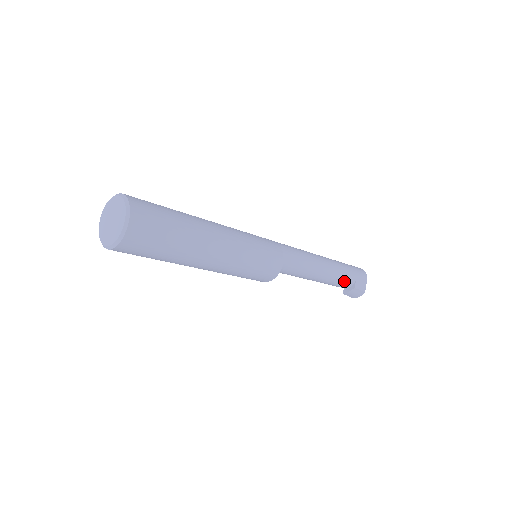
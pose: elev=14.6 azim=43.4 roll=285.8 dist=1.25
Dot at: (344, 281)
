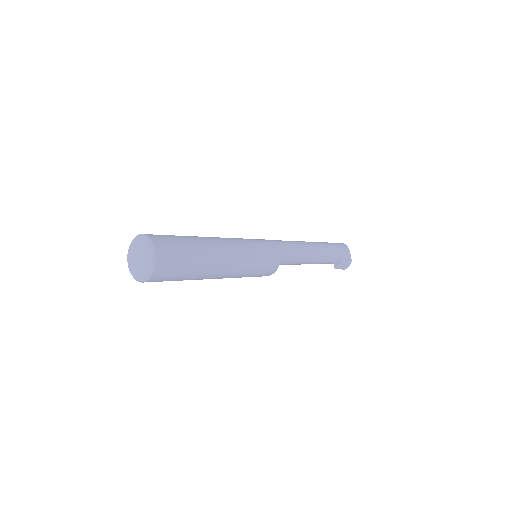
Dot at: (332, 256)
